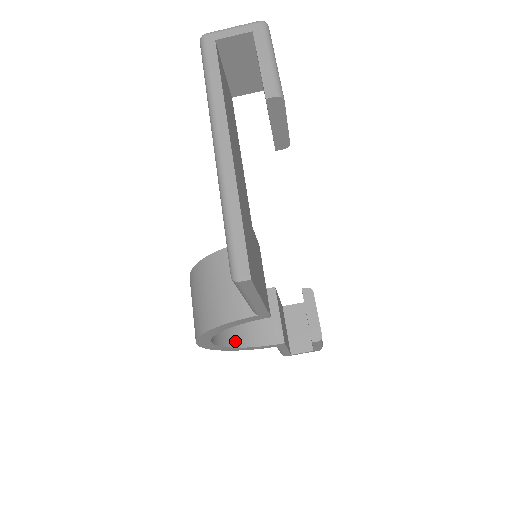
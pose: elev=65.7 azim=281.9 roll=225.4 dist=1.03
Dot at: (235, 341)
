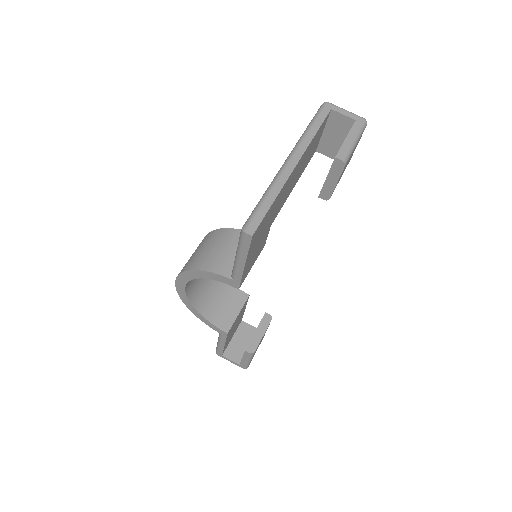
Dot at: (198, 304)
